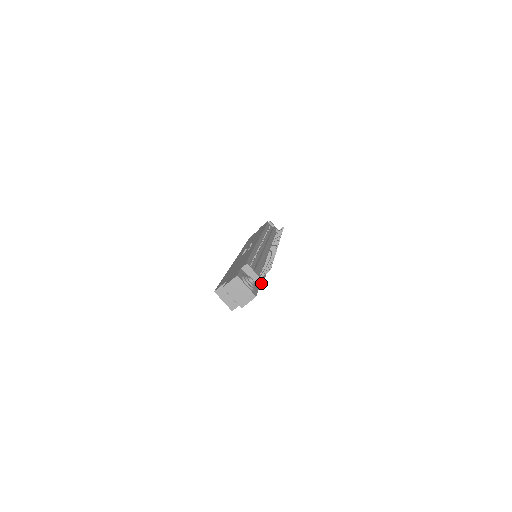
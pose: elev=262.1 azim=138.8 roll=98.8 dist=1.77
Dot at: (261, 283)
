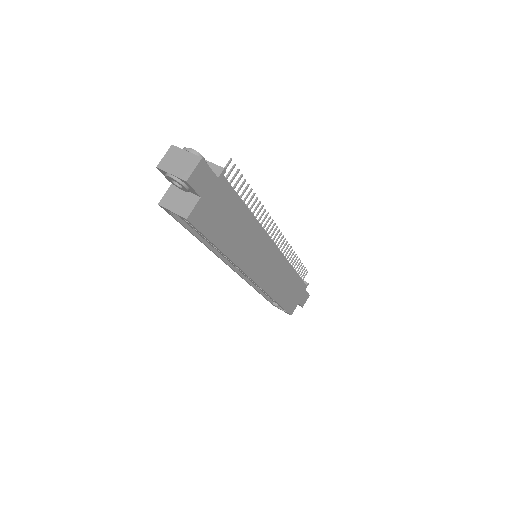
Dot at: (219, 170)
